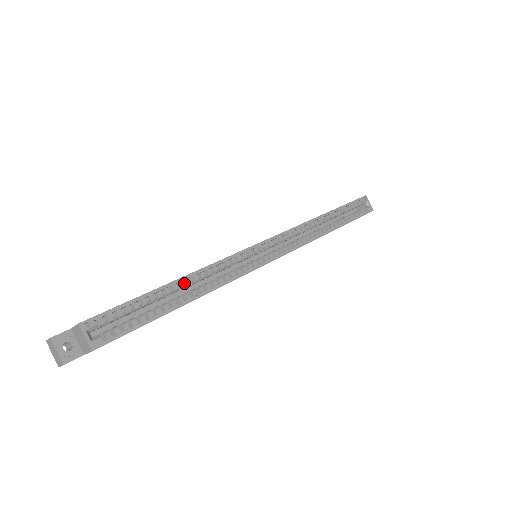
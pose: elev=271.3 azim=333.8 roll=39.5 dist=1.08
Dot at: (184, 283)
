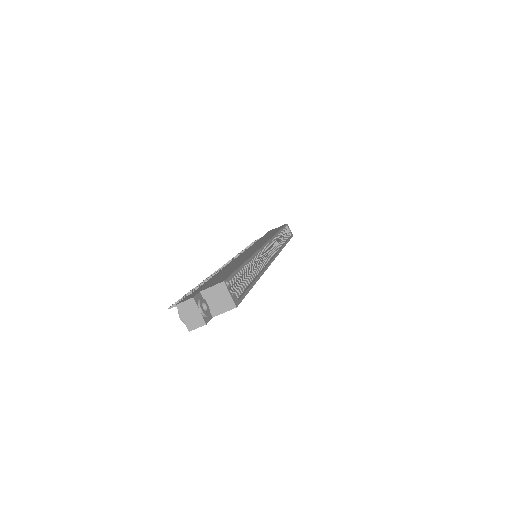
Dot at: (248, 264)
